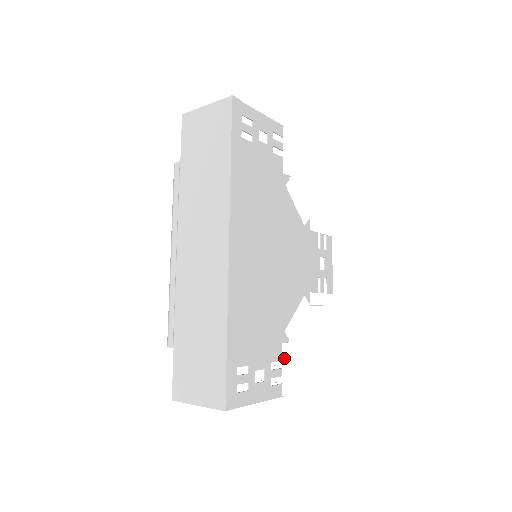
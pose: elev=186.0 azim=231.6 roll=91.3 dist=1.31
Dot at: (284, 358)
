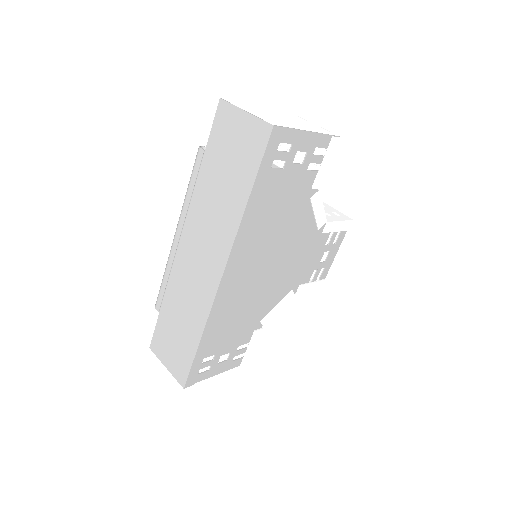
Dot at: (252, 341)
